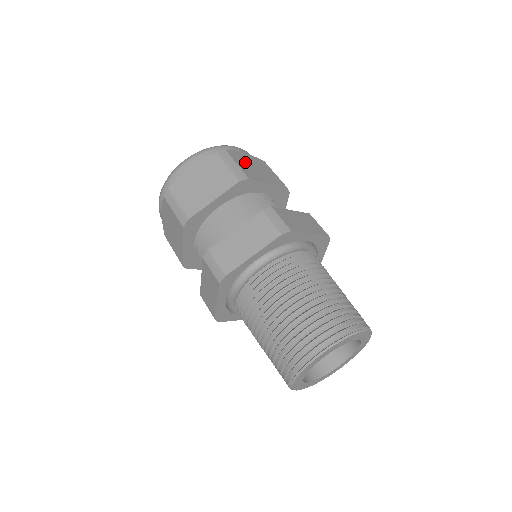
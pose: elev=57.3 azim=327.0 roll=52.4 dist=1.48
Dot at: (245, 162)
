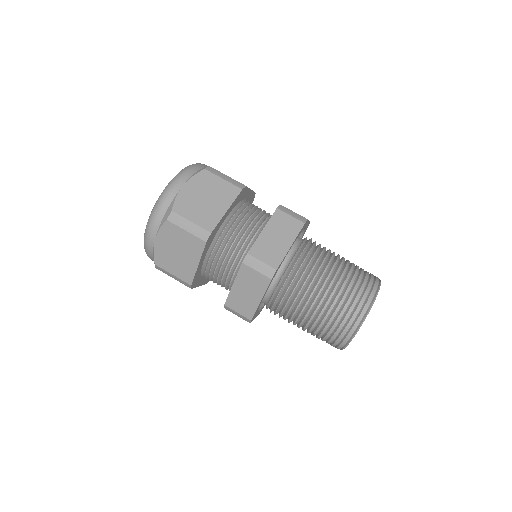
Dot at: (194, 205)
